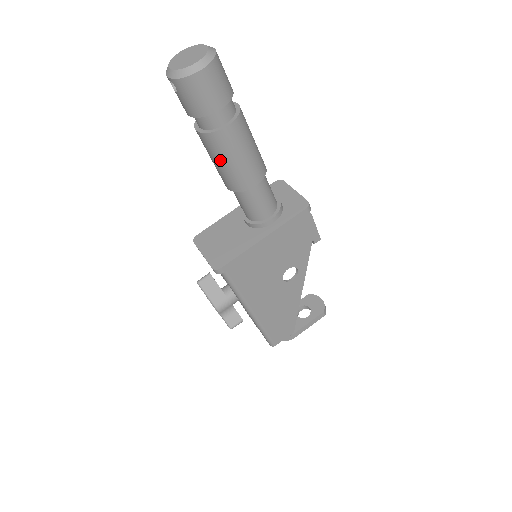
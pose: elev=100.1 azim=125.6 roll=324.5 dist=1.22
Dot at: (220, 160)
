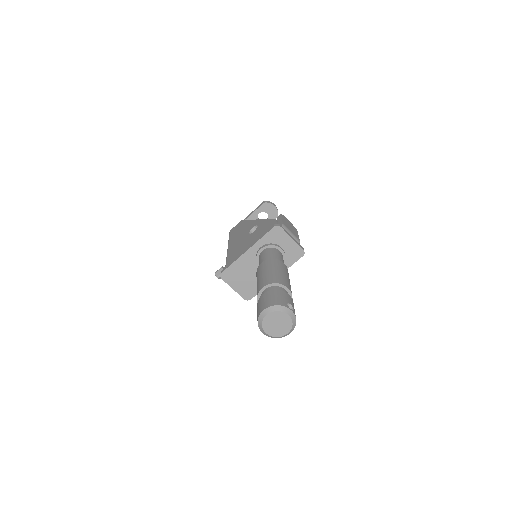
Dot at: occluded
